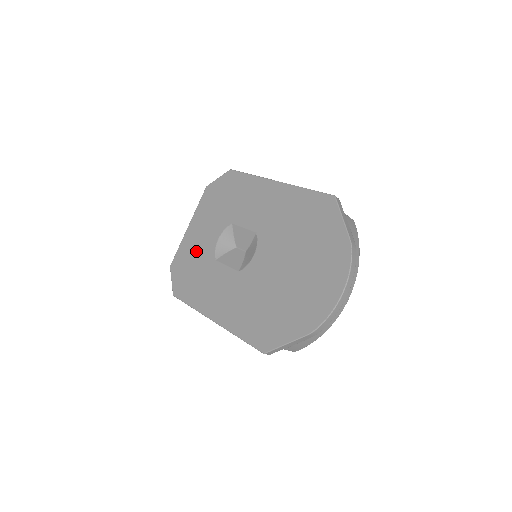
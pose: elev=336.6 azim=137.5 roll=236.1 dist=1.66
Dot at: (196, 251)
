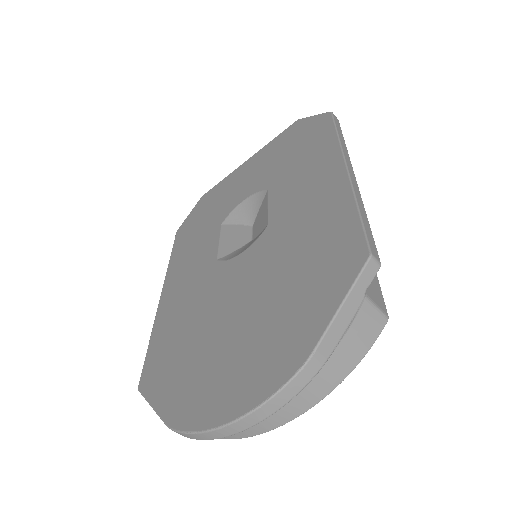
Dot at: (224, 197)
